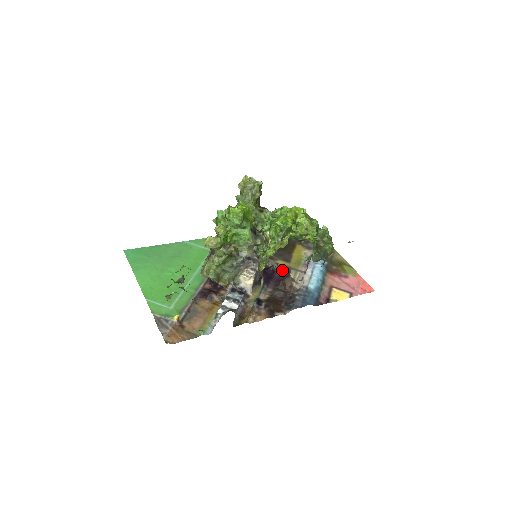
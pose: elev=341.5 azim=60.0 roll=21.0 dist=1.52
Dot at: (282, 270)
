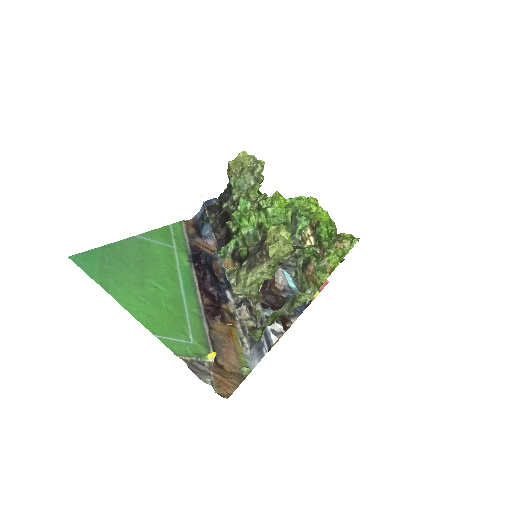
Dot at: occluded
